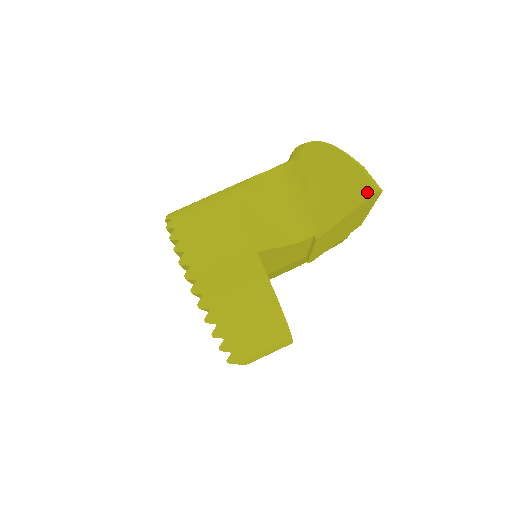
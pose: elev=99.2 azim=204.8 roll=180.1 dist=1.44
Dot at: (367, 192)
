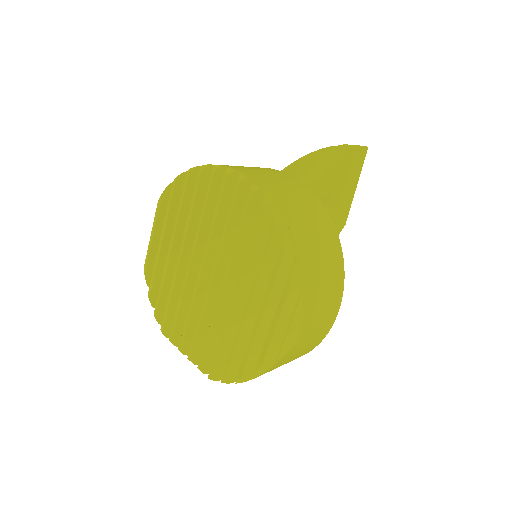
Dot at: (357, 151)
